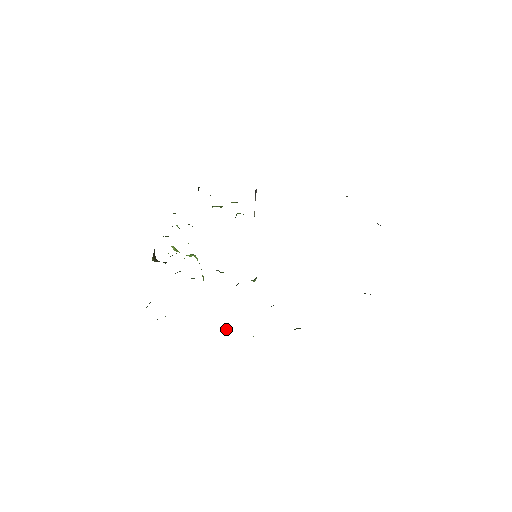
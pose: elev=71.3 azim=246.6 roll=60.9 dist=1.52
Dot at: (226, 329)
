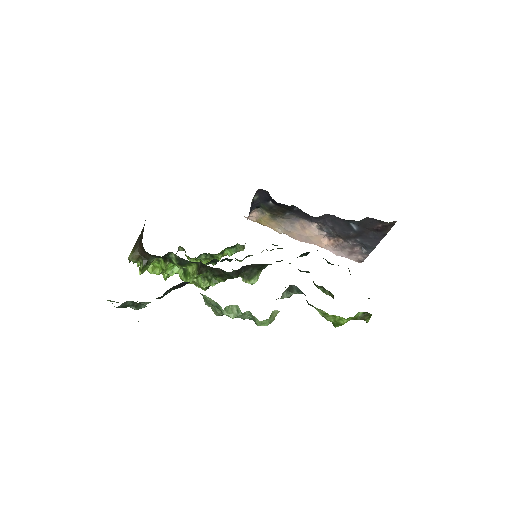
Dot at: (230, 309)
